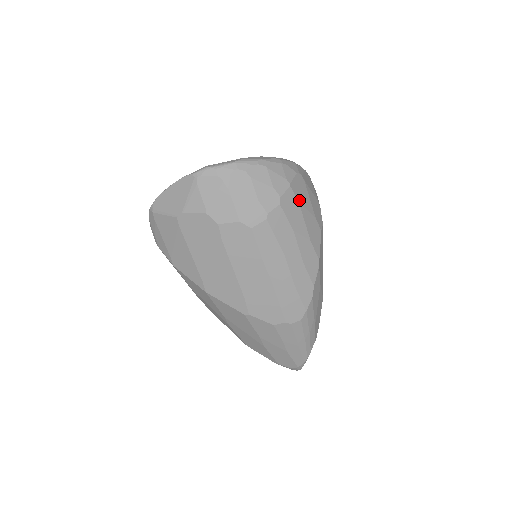
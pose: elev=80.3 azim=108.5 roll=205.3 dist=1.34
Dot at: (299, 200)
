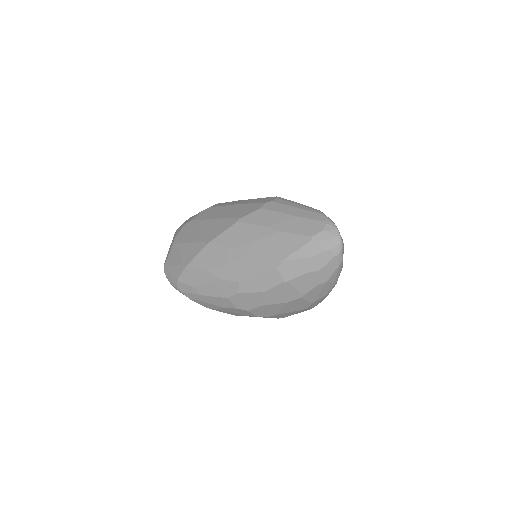
Dot at: occluded
